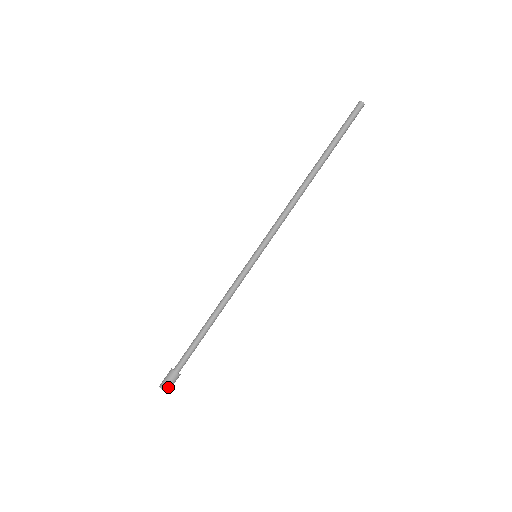
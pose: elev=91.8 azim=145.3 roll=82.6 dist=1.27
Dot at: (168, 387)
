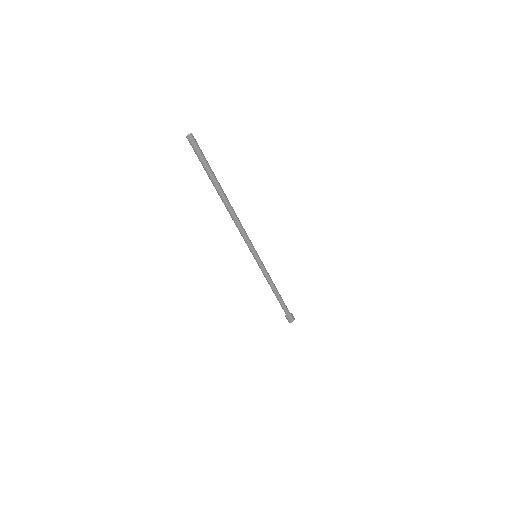
Dot at: (293, 318)
